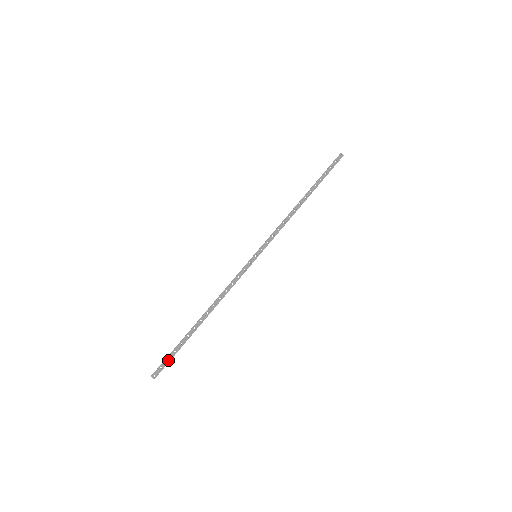
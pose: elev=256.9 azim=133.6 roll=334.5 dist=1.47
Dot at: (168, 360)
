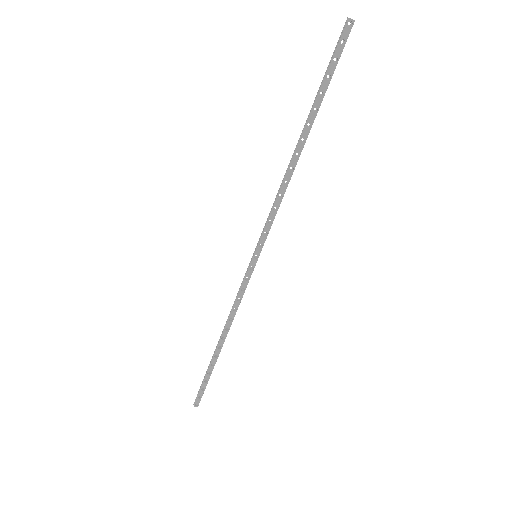
Dot at: (203, 388)
